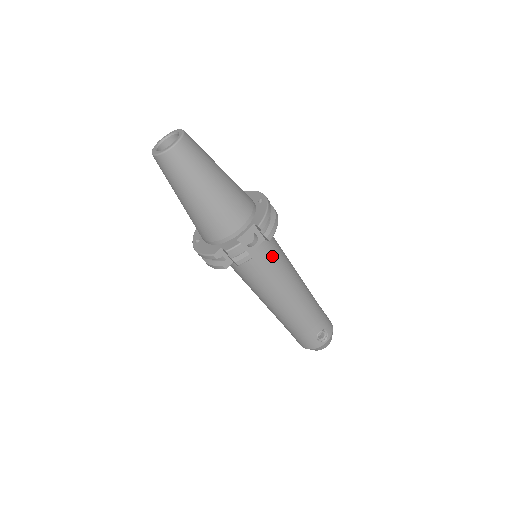
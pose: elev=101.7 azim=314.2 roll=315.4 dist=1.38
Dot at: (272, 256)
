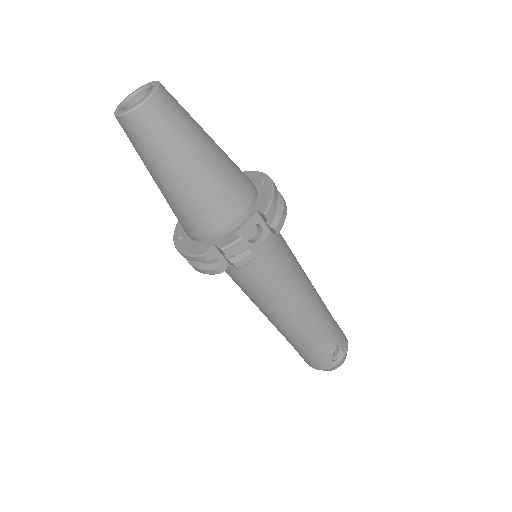
Dot at: (279, 255)
